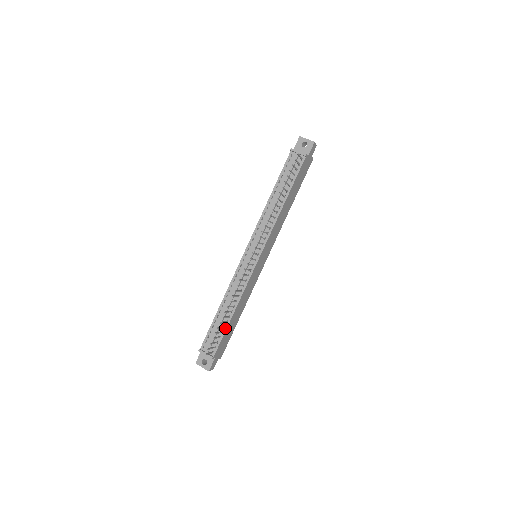
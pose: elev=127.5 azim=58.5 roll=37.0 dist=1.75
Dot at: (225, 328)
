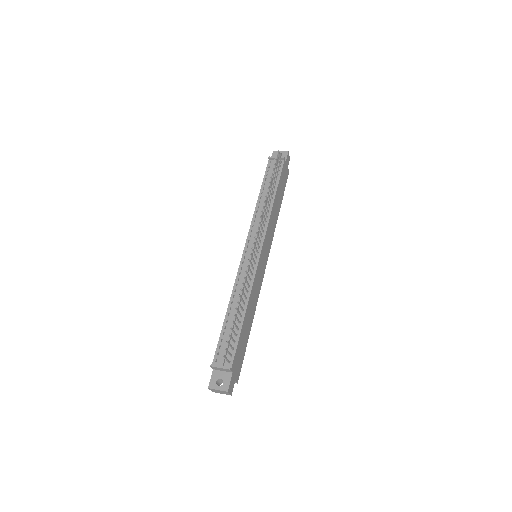
Dot at: (239, 330)
